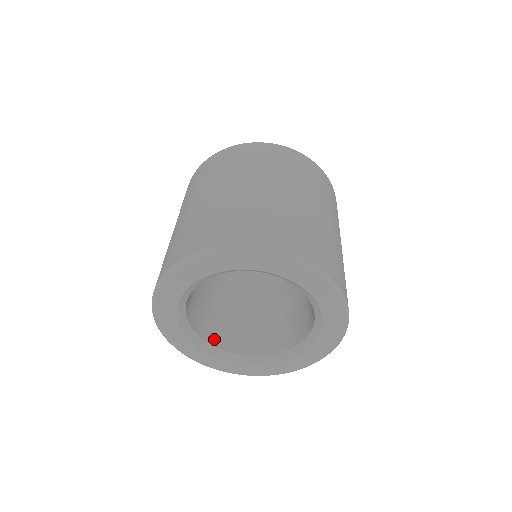
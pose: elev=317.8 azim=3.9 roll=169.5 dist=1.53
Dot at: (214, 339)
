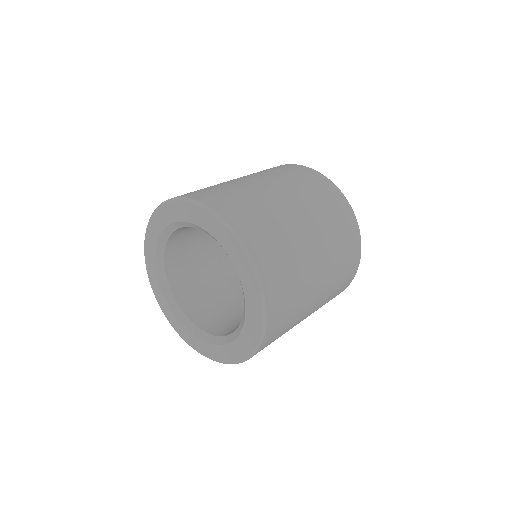
Dot at: (174, 282)
